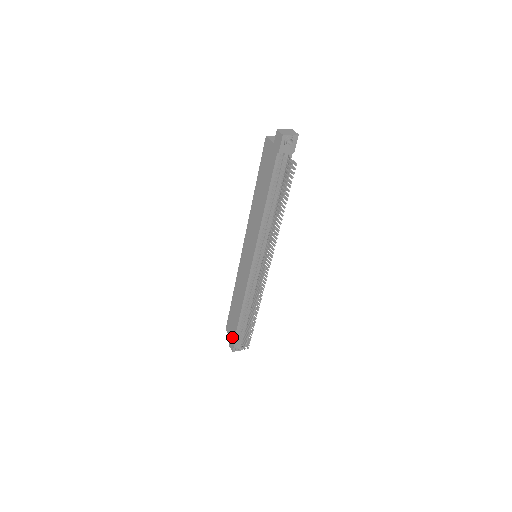
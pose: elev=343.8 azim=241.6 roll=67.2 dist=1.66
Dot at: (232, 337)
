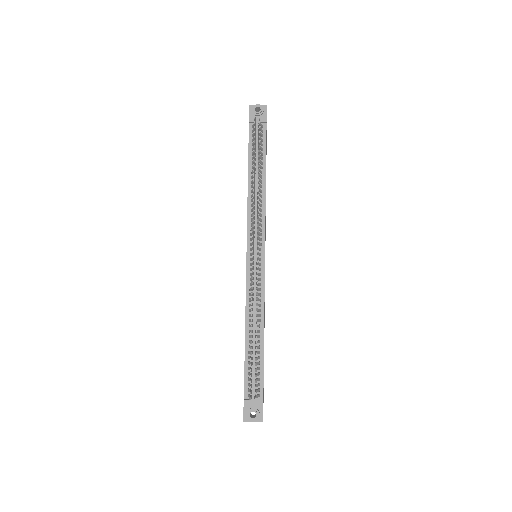
Dot at: (244, 396)
